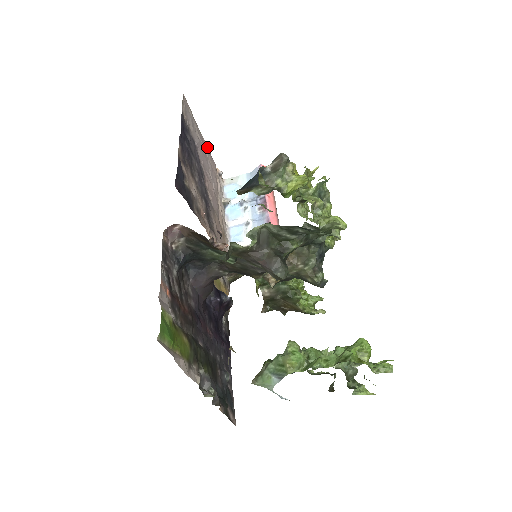
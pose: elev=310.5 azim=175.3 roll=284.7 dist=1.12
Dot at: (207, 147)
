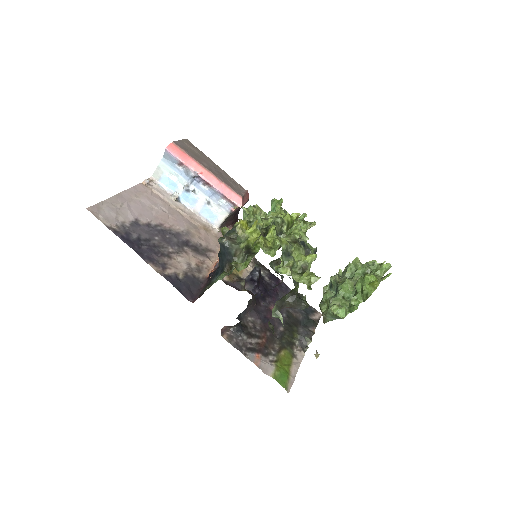
Dot at: (126, 190)
